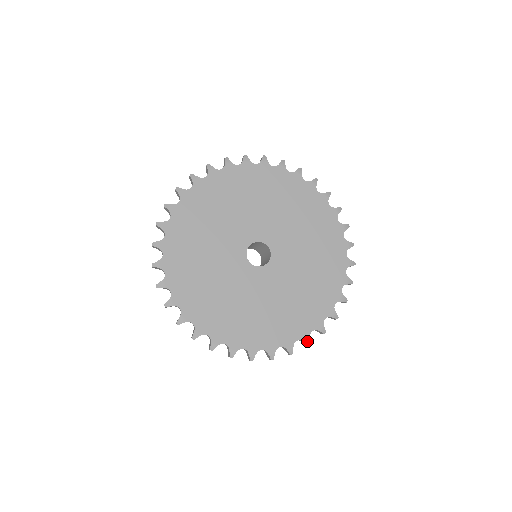
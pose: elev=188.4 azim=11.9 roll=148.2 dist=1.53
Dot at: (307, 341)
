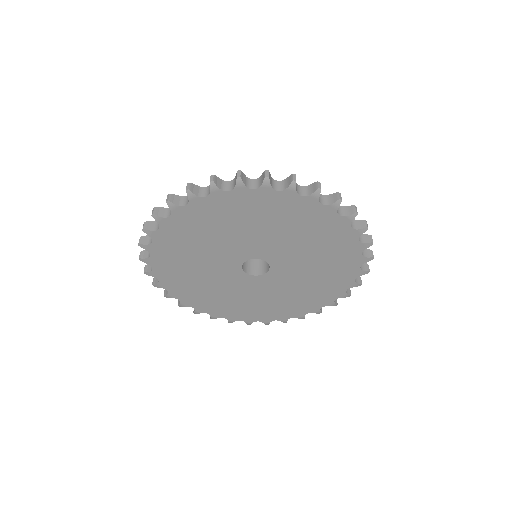
Dot at: (318, 312)
